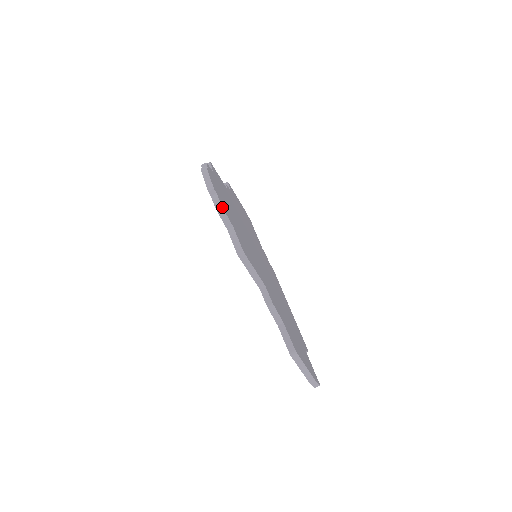
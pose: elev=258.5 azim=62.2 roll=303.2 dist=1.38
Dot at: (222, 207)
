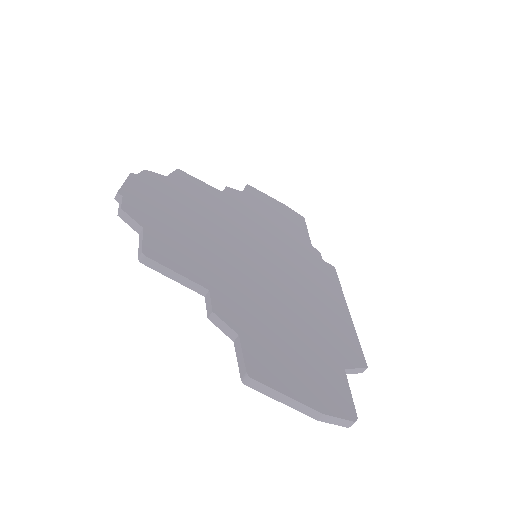
Dot at: (121, 209)
